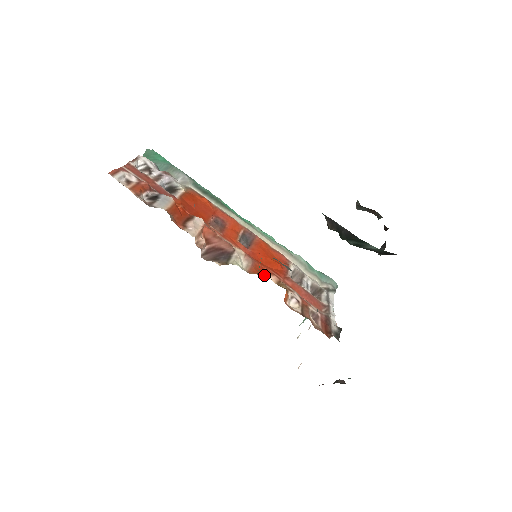
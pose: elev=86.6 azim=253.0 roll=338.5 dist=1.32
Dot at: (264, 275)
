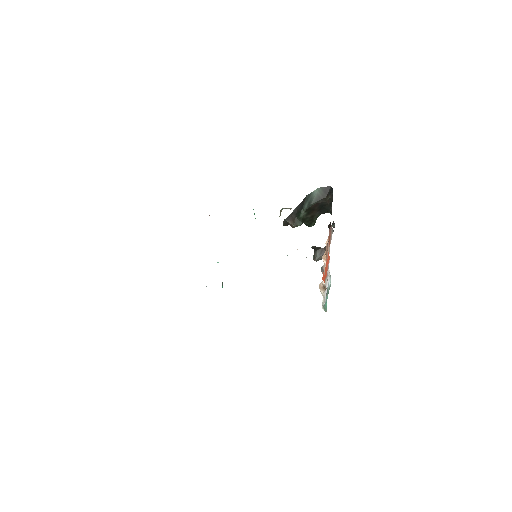
Dot at: occluded
